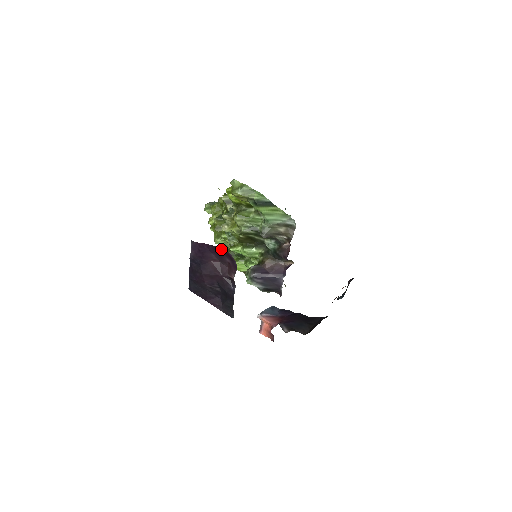
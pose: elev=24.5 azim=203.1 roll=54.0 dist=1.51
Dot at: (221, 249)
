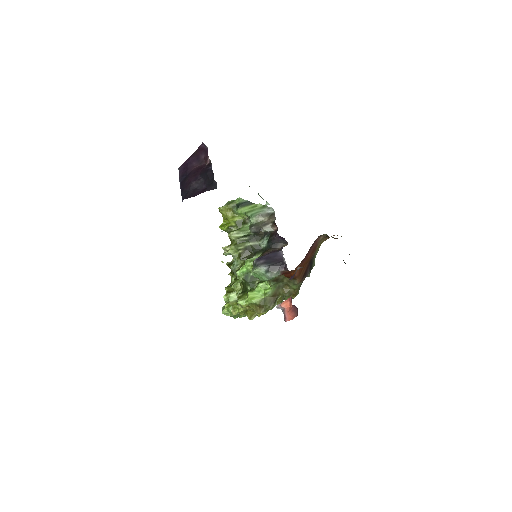
Dot at: (196, 151)
